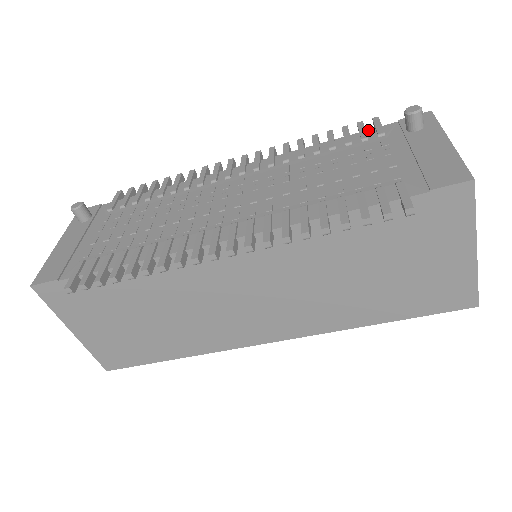
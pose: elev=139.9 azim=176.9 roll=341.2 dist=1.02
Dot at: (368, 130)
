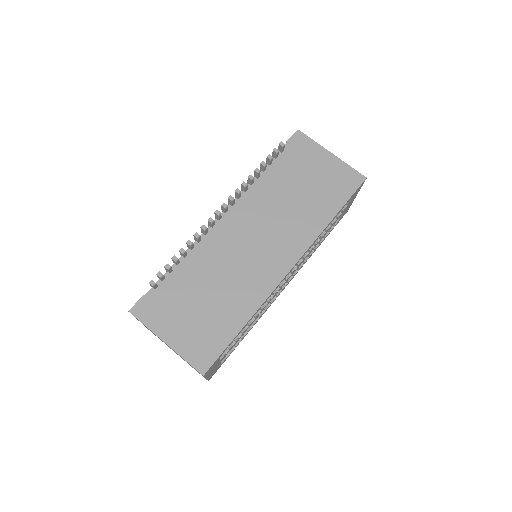
Dot at: occluded
